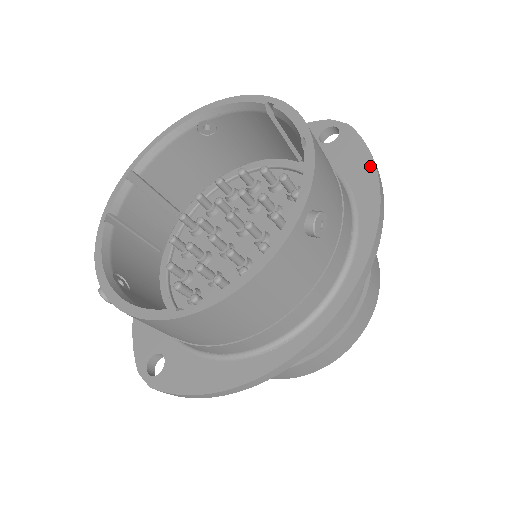
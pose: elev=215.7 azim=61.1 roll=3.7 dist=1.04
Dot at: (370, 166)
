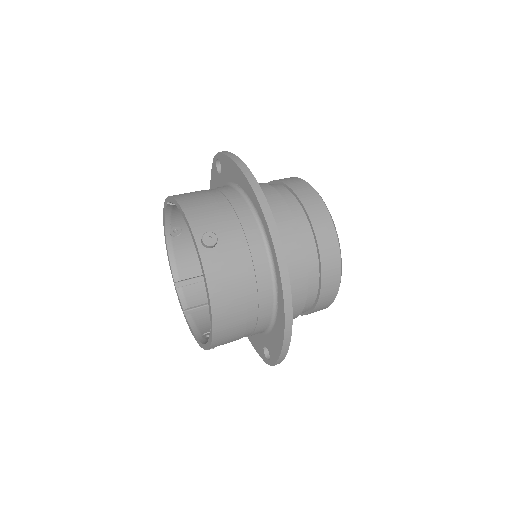
Dot at: (234, 166)
